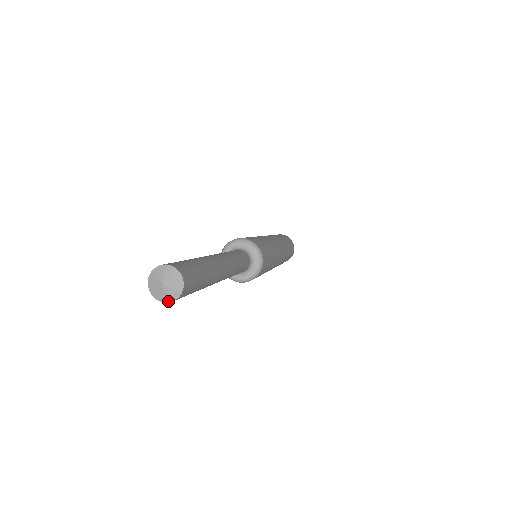
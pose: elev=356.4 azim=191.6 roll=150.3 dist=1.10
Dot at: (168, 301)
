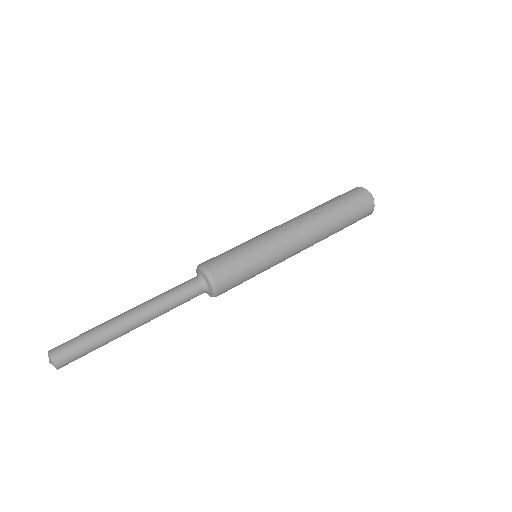
Dot at: occluded
